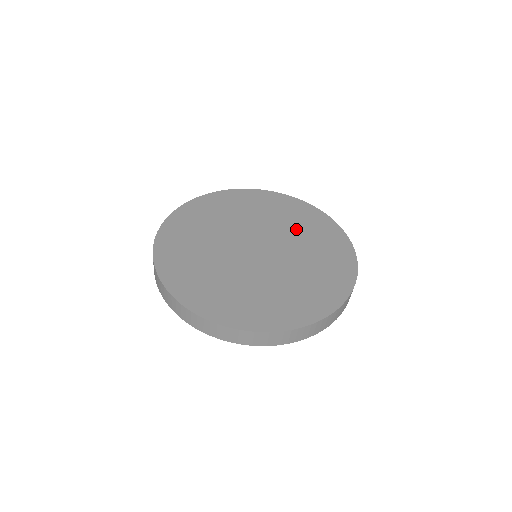
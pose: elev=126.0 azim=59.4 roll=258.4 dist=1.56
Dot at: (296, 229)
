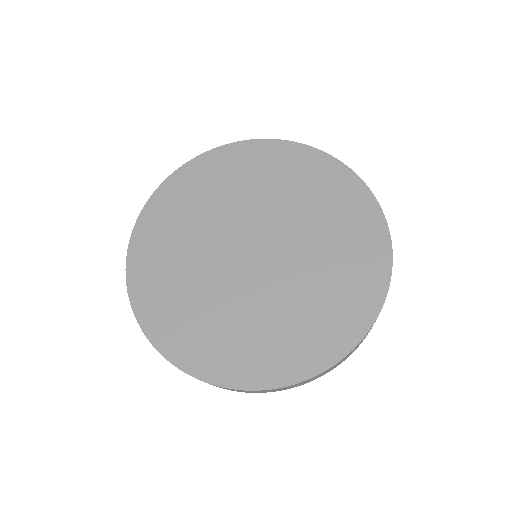
Dot at: (246, 189)
